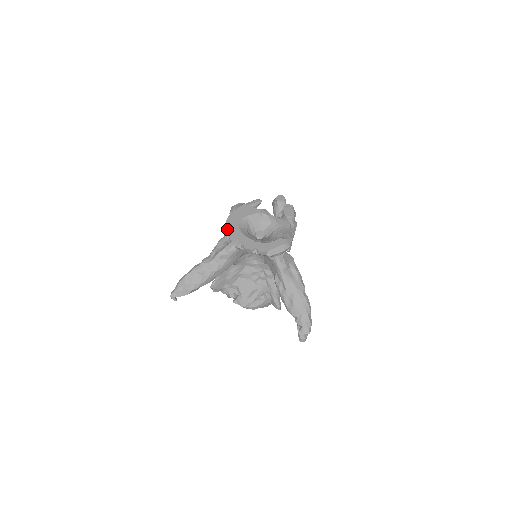
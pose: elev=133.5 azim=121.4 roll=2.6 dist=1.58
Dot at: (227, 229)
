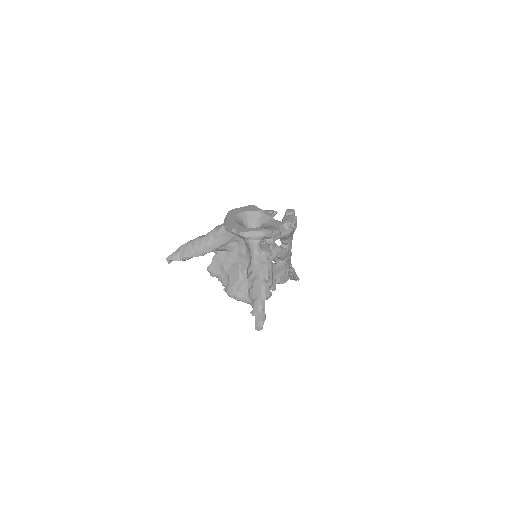
Dot at: (226, 215)
